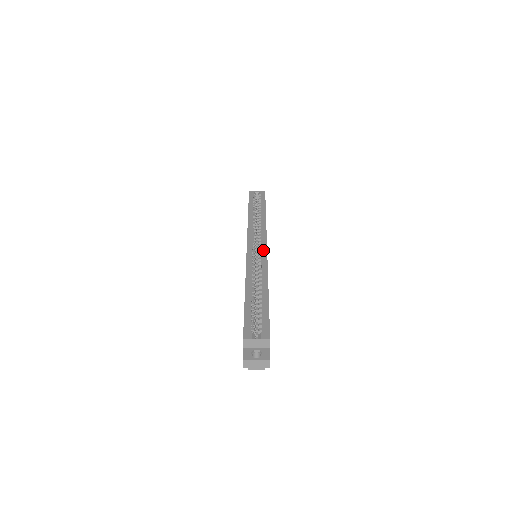
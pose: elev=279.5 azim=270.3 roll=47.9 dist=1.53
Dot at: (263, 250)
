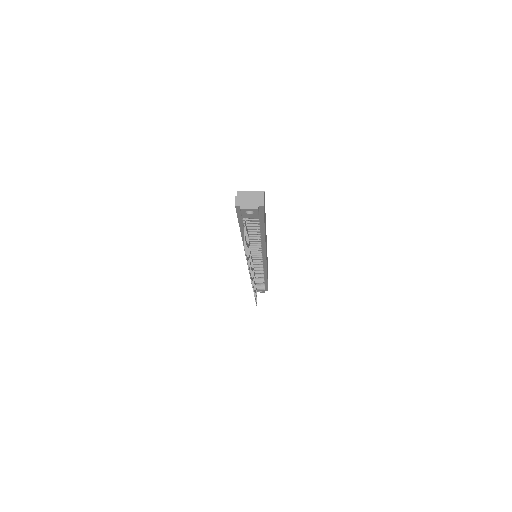
Dot at: occluded
